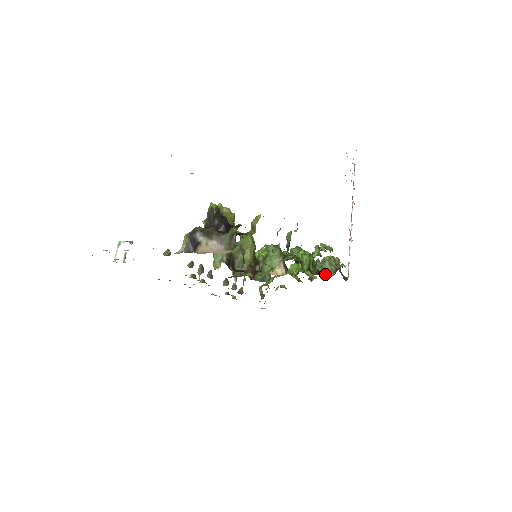
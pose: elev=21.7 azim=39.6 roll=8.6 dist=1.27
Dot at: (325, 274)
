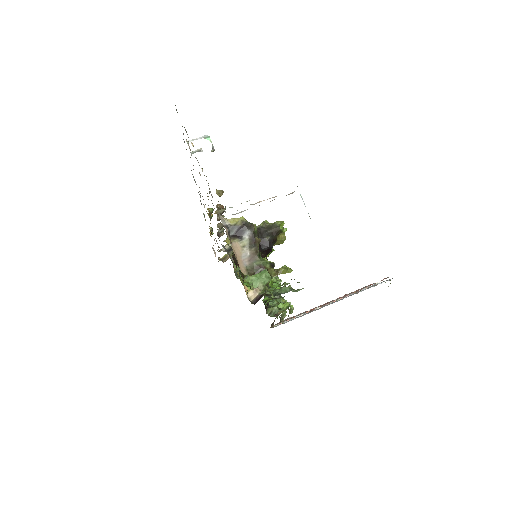
Dot at: (268, 309)
